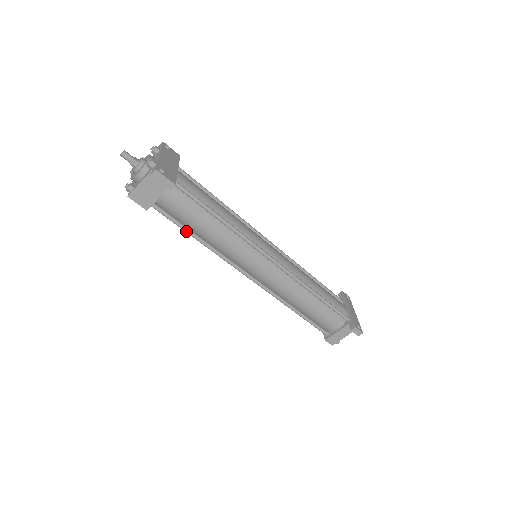
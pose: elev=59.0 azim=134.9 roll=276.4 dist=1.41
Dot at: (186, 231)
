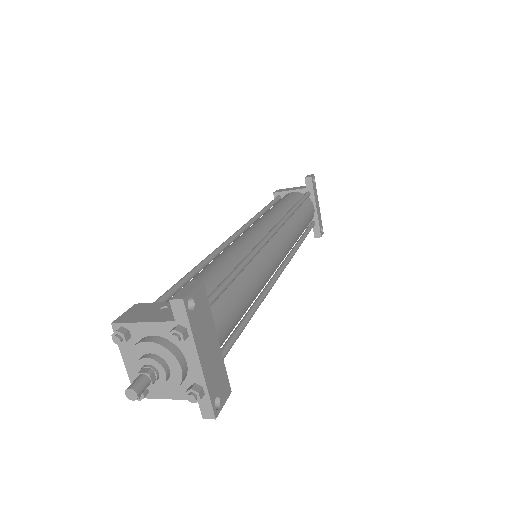
Dot at: occluded
